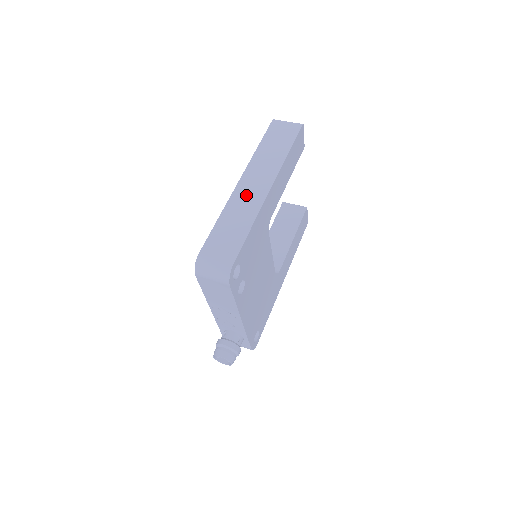
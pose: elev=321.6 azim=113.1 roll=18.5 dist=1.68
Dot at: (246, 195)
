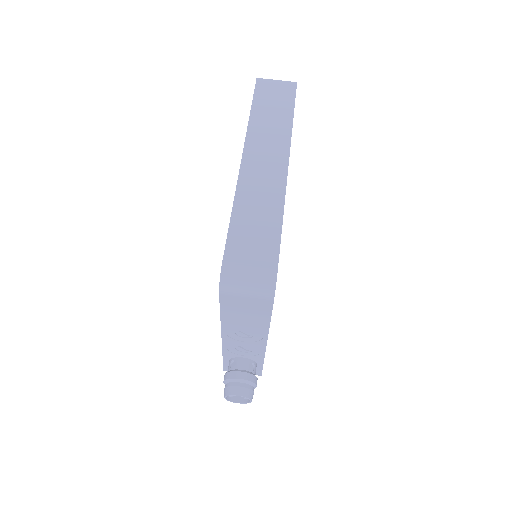
Dot at: (259, 175)
